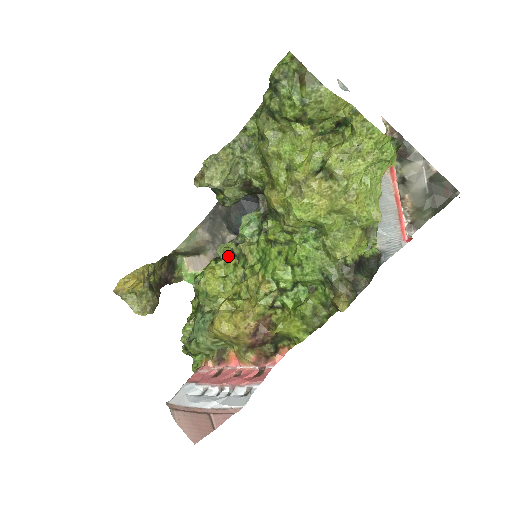
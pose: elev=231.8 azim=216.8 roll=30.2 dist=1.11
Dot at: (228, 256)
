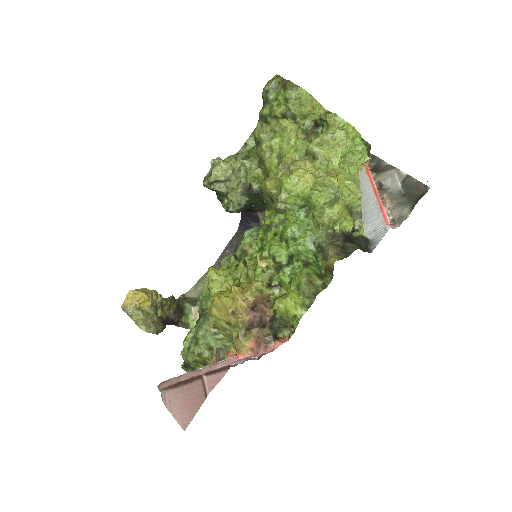
Dot at: (231, 262)
